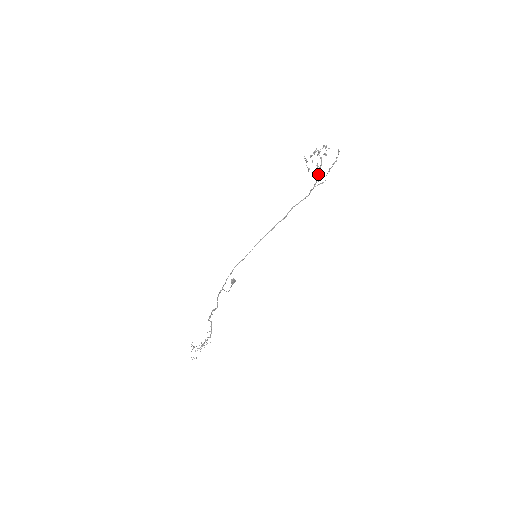
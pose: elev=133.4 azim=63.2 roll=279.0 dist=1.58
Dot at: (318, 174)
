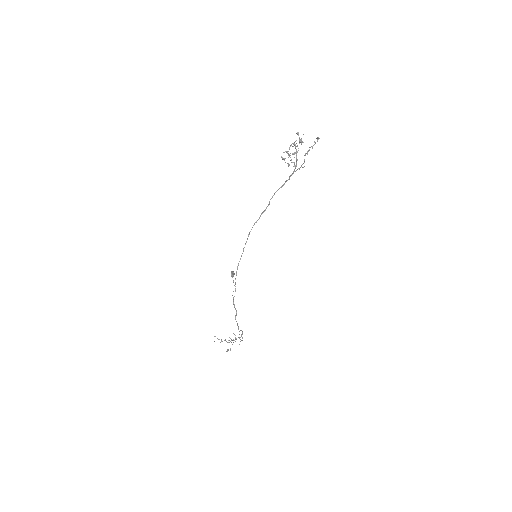
Dot at: (296, 161)
